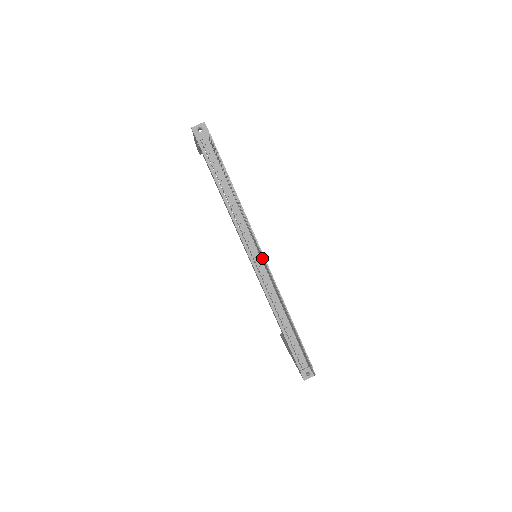
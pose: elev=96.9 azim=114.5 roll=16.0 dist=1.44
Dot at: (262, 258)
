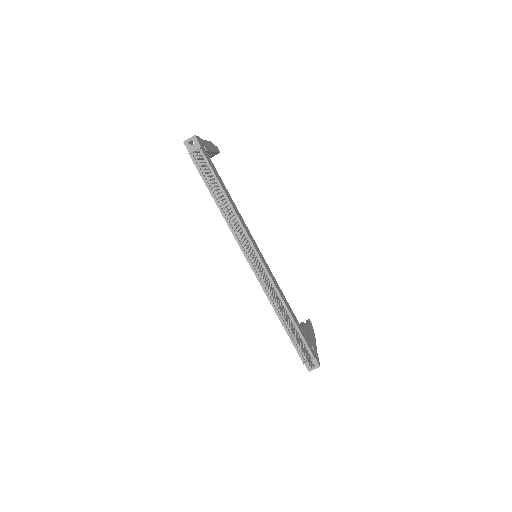
Dot at: (254, 261)
